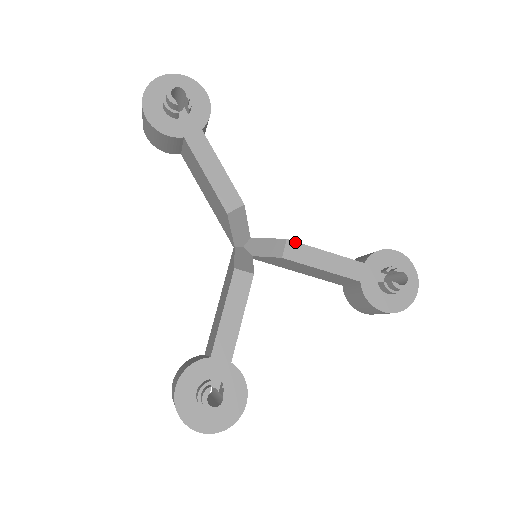
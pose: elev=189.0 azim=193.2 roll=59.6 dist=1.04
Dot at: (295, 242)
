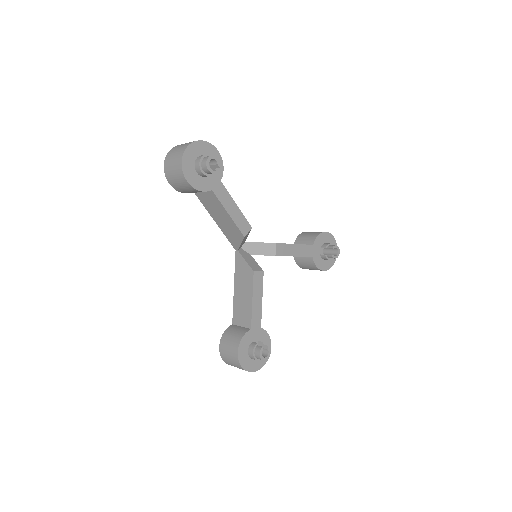
Dot at: (280, 244)
